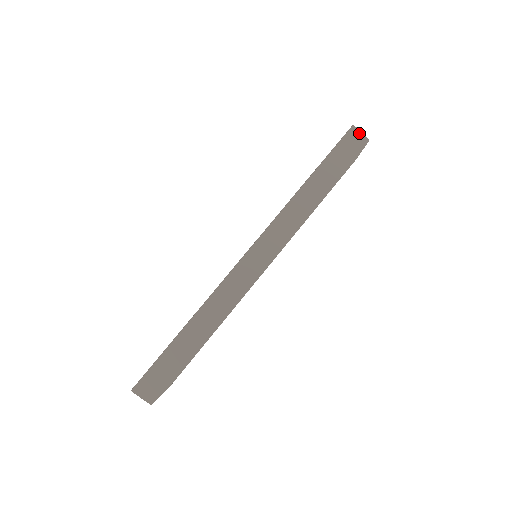
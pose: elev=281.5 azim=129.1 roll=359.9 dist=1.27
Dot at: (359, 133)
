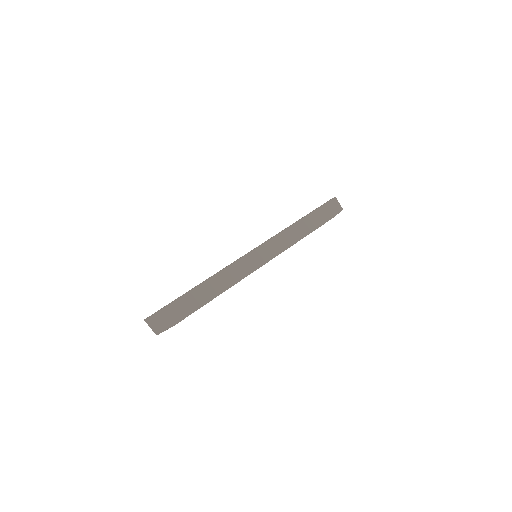
Dot at: (338, 203)
